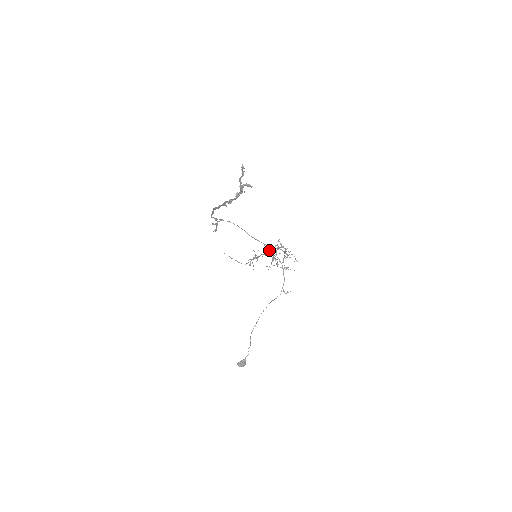
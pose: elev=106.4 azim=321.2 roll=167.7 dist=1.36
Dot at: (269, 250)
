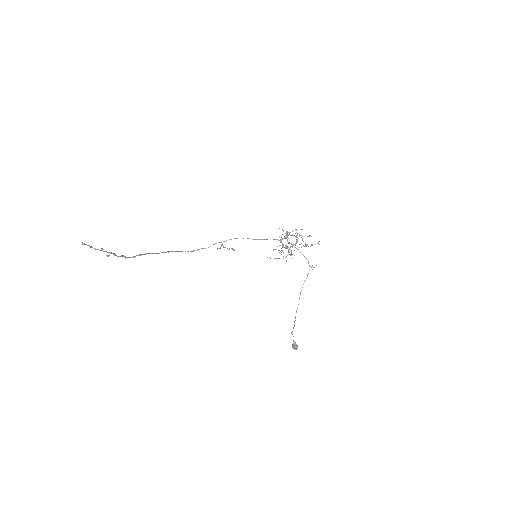
Dot at: occluded
